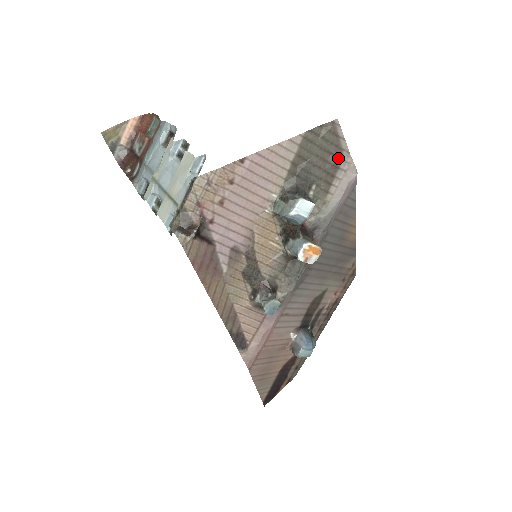
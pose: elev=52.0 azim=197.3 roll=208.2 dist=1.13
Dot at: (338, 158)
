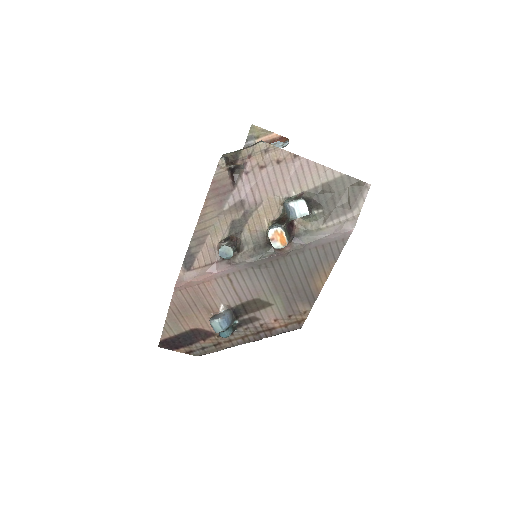
Dot at: (351, 208)
